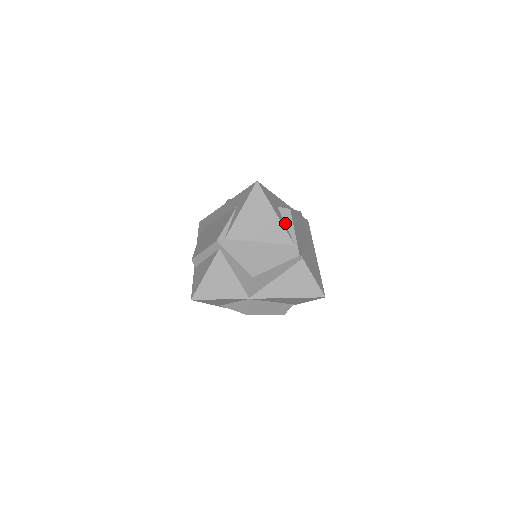
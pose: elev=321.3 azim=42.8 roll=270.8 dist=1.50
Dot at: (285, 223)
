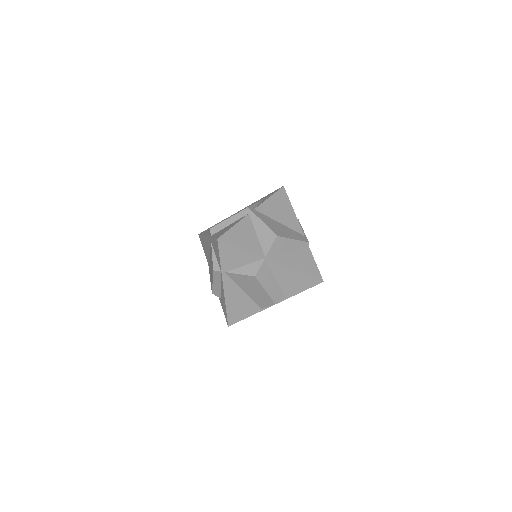
Dot at: occluded
